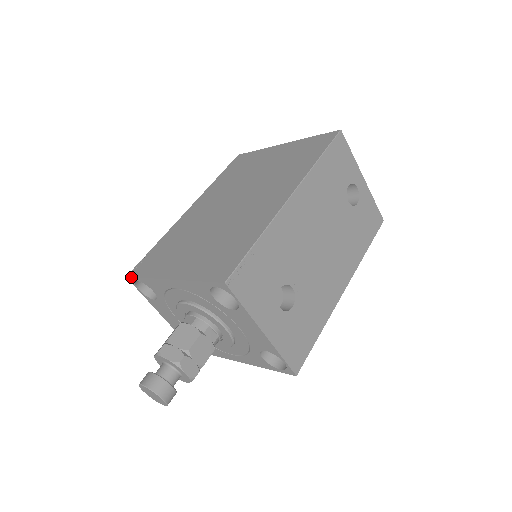
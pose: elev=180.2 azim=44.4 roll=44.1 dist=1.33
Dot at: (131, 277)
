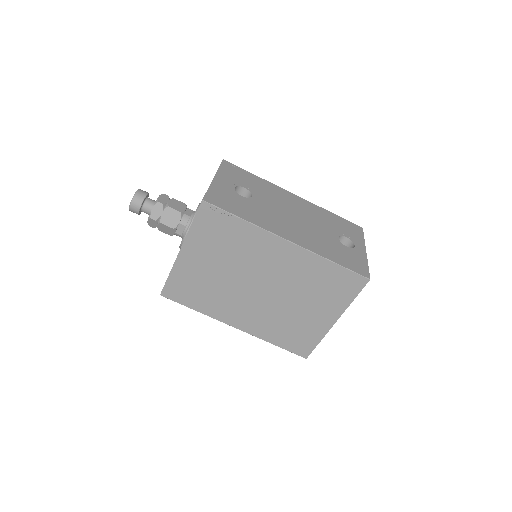
Dot at: occluded
